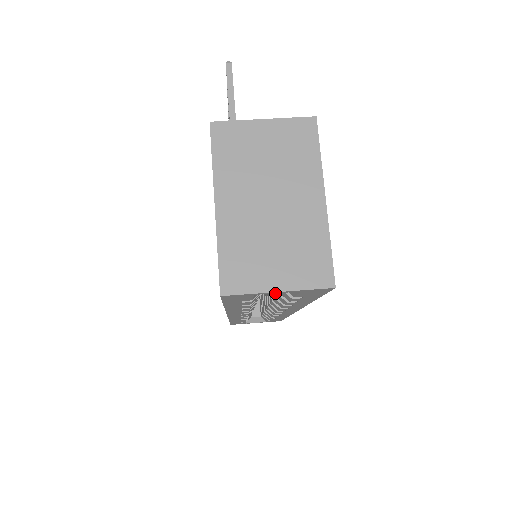
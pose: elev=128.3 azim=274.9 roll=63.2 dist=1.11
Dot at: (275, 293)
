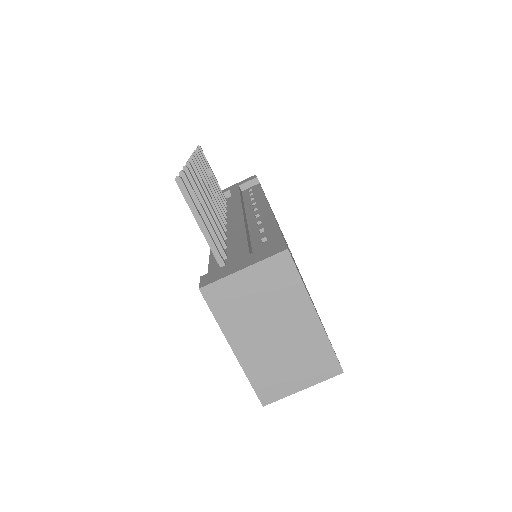
Dot at: occluded
